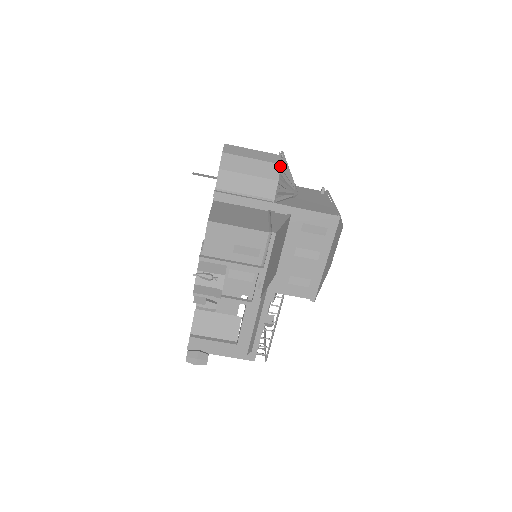
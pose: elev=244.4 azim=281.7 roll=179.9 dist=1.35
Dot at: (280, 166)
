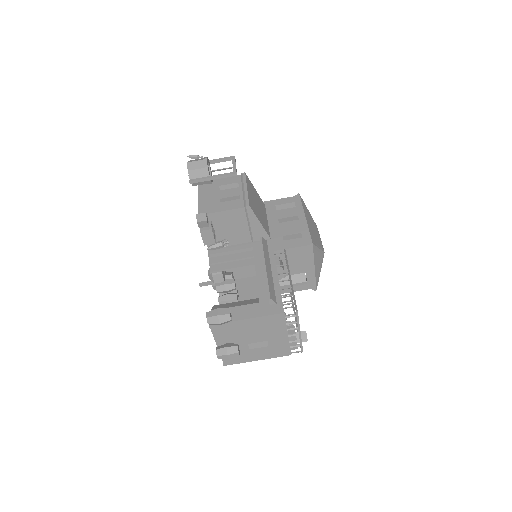
Dot at: occluded
